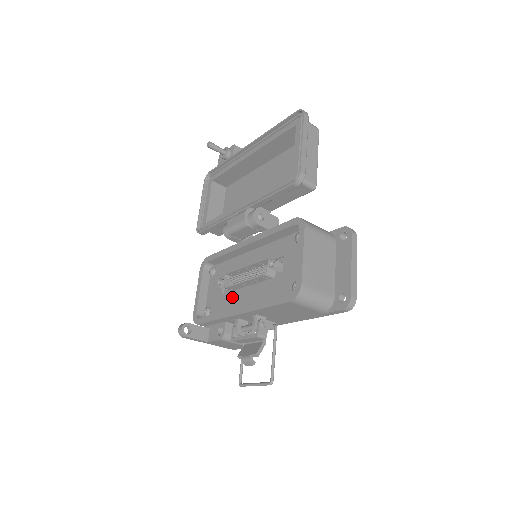
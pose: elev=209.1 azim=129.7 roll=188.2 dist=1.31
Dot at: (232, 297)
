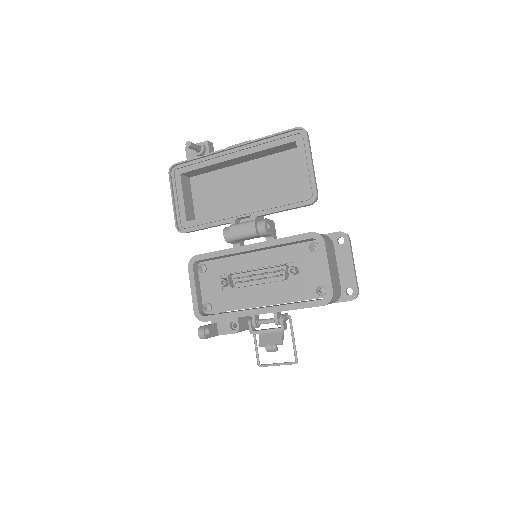
Dot at: (239, 295)
